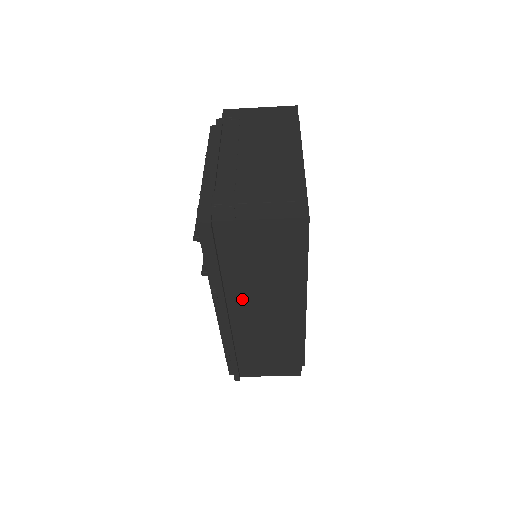
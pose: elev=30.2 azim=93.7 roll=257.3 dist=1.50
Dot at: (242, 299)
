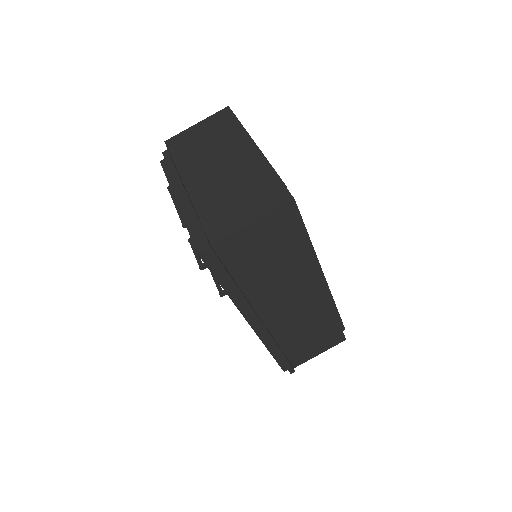
Dot at: (267, 300)
